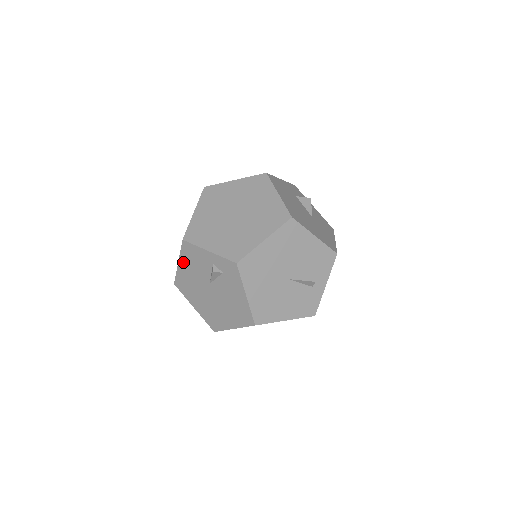
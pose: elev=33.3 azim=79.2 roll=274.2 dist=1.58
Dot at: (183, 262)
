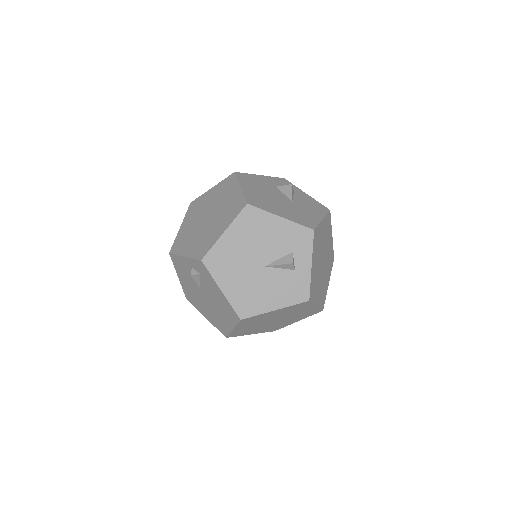
Dot at: (179, 275)
